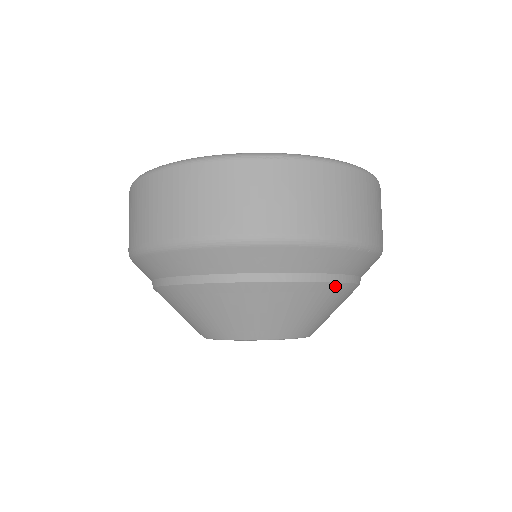
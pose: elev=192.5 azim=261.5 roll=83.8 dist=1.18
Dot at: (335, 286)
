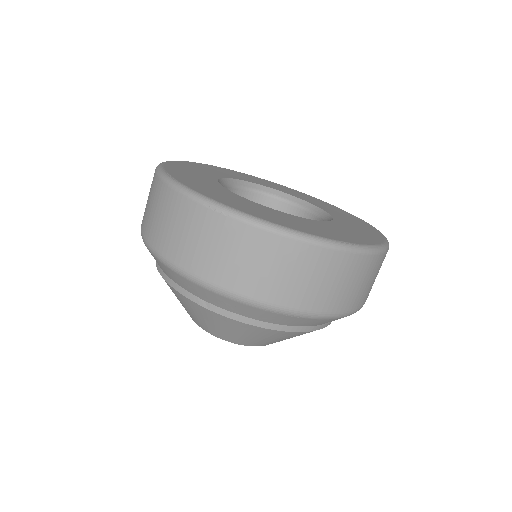
Dot at: (262, 329)
